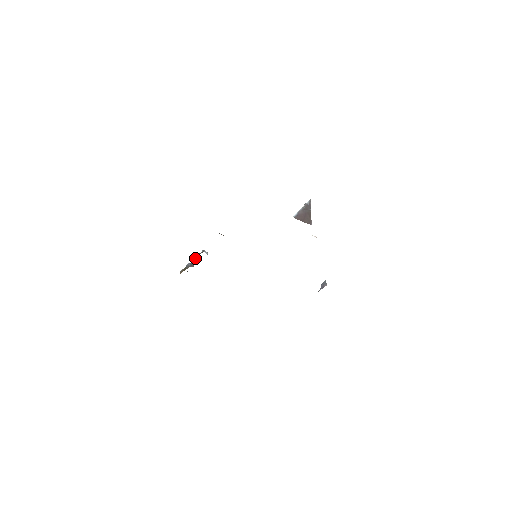
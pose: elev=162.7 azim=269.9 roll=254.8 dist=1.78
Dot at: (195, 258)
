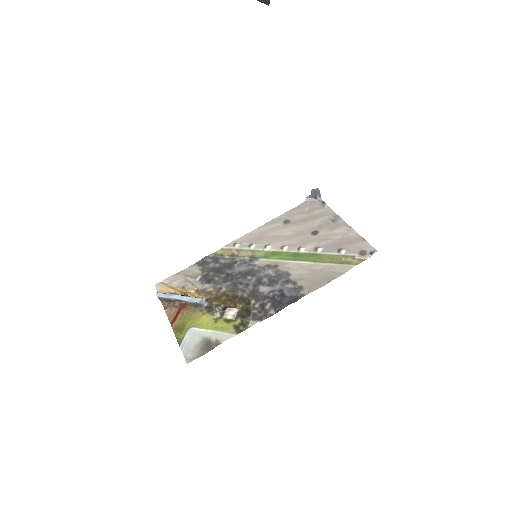
Dot at: (187, 304)
